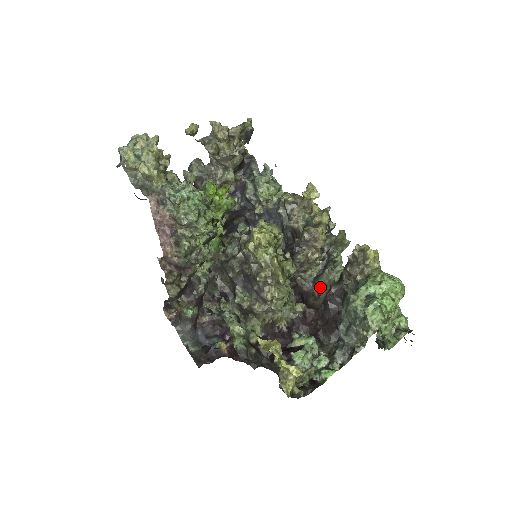
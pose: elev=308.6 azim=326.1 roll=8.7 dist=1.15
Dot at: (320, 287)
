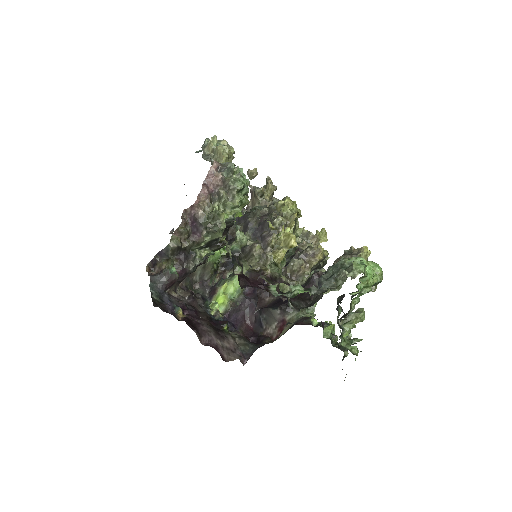
Dot at: occluded
